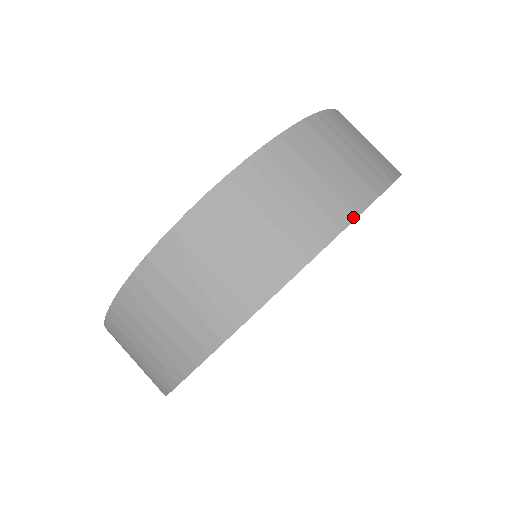
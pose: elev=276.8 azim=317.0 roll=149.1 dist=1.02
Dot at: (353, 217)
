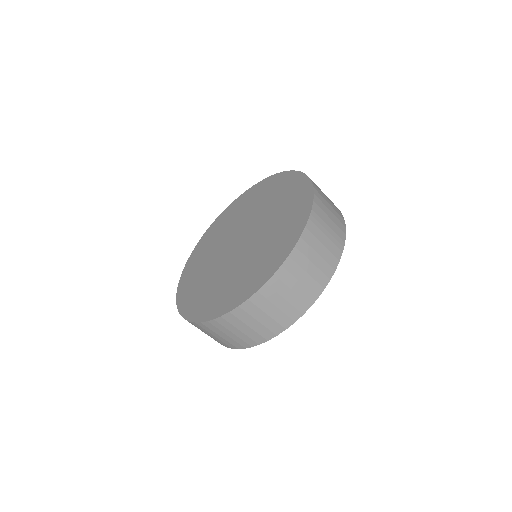
Dot at: (309, 307)
